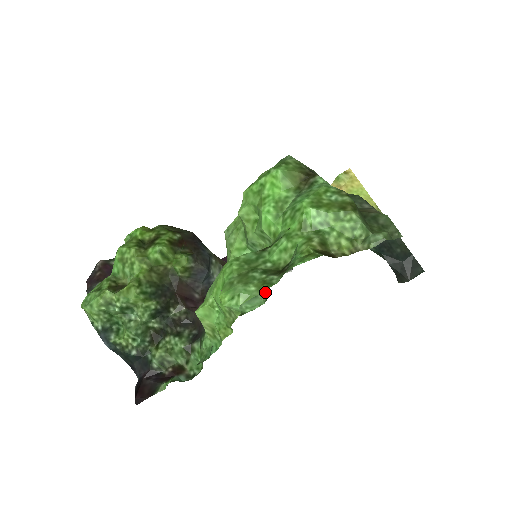
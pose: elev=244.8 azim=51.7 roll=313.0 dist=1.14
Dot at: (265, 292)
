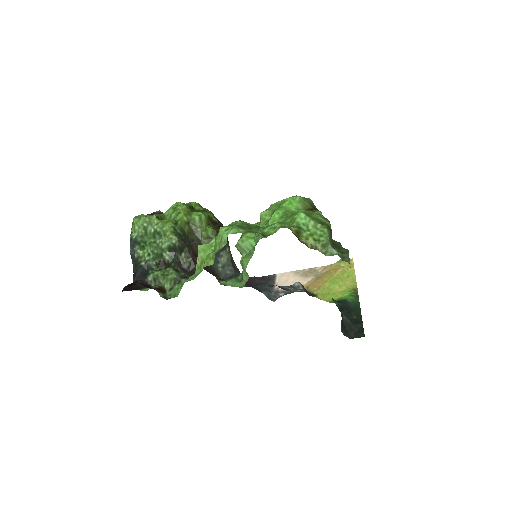
Dot at: (248, 277)
